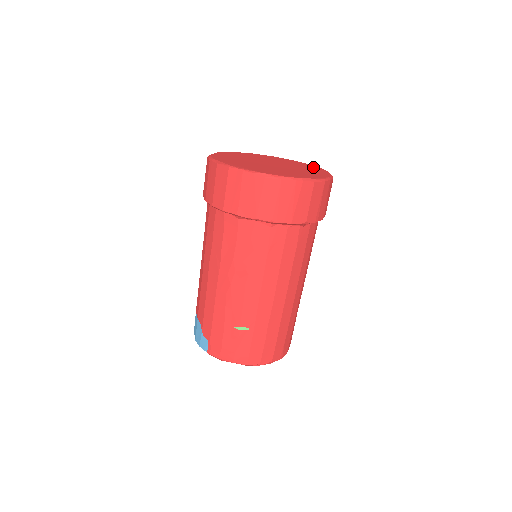
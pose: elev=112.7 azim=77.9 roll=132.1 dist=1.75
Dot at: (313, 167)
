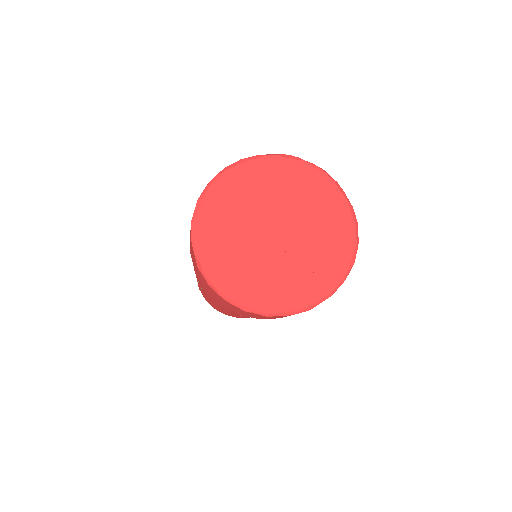
Dot at: (336, 267)
